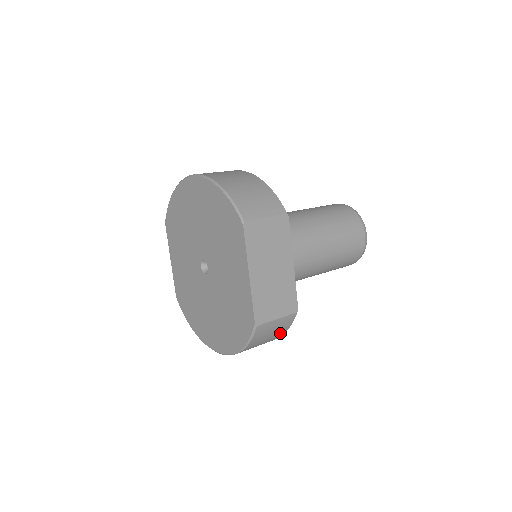
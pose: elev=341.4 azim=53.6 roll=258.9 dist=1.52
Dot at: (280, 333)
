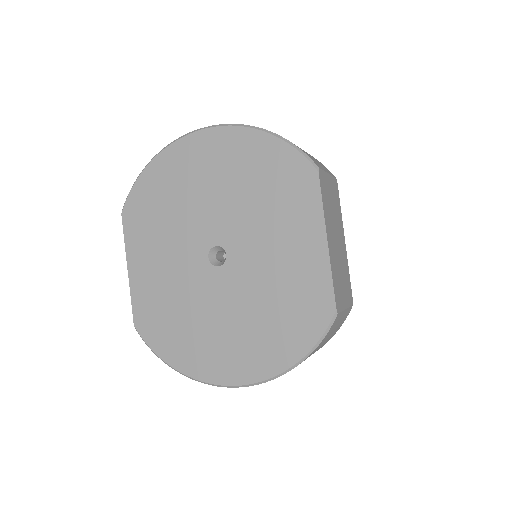
Dot at: (328, 340)
